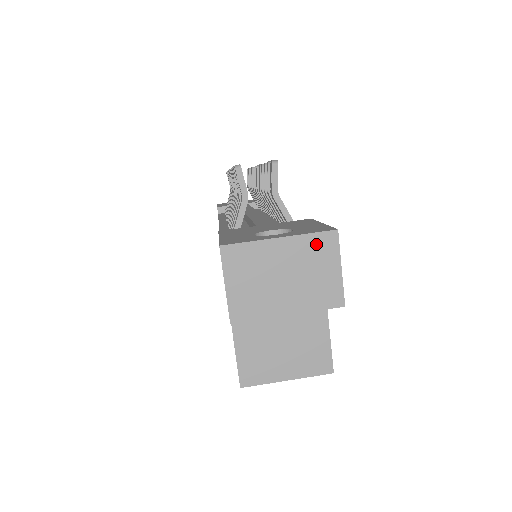
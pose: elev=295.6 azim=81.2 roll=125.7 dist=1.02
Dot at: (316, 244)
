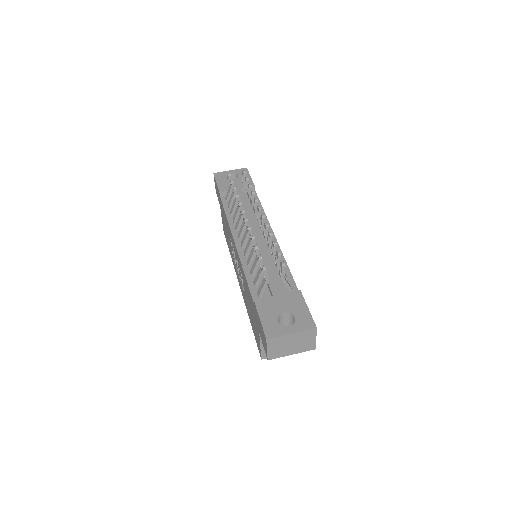
Dot at: (307, 333)
